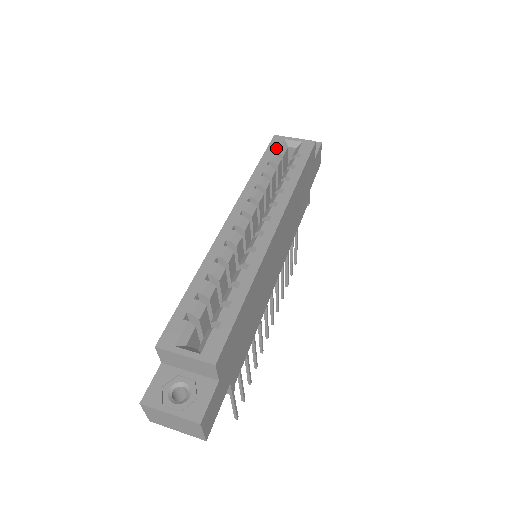
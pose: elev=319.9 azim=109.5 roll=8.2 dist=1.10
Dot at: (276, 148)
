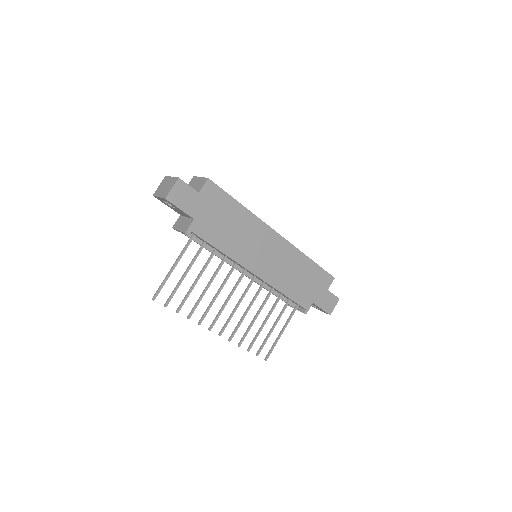
Dot at: occluded
